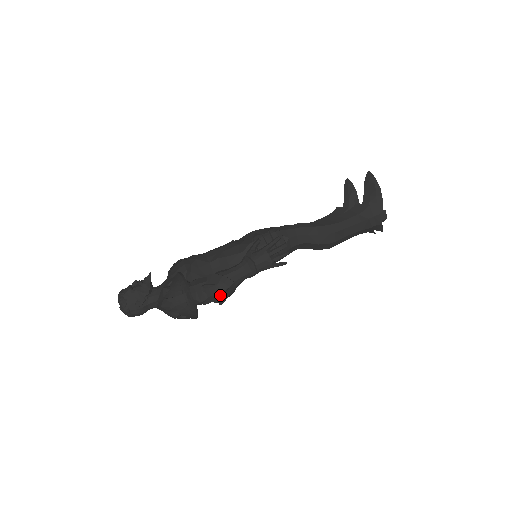
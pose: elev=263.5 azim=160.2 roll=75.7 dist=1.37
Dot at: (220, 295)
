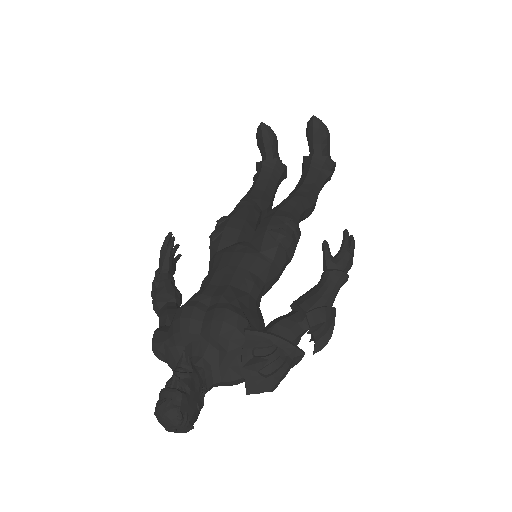
Dot at: (332, 332)
